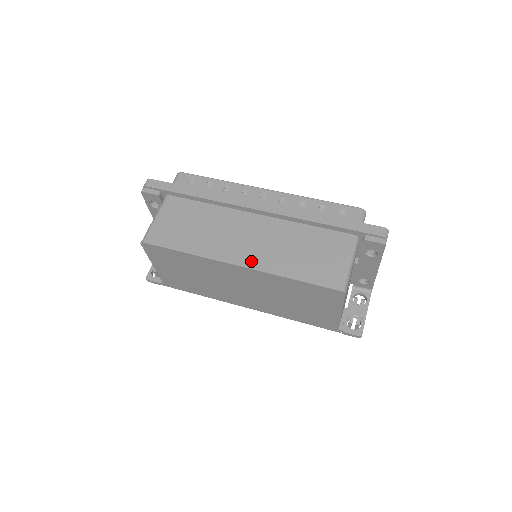
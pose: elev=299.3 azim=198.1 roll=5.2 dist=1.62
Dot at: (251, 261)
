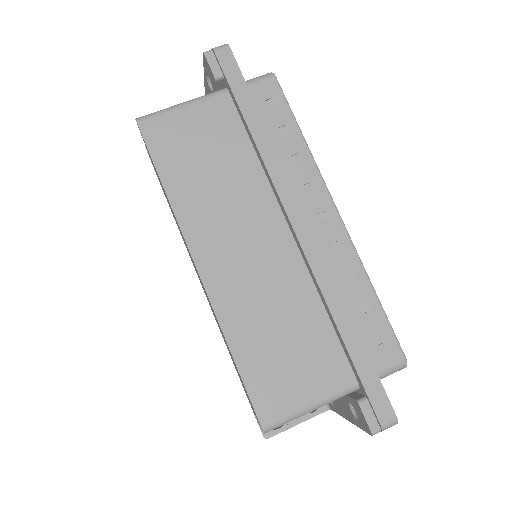
Dot at: (216, 280)
